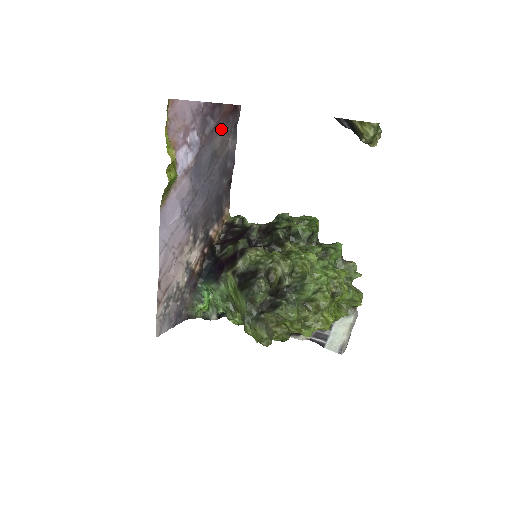
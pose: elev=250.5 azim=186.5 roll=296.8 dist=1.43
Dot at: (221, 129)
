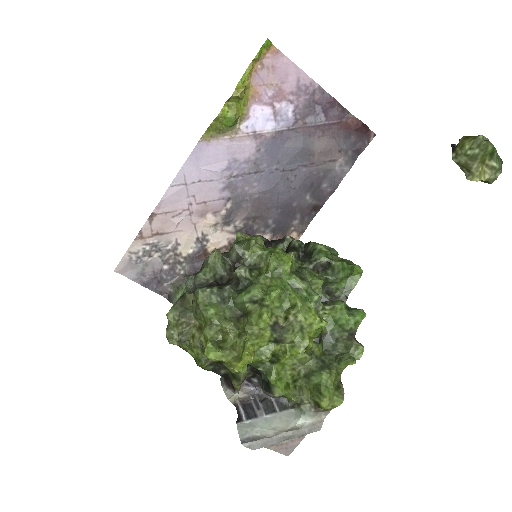
Dot at: (332, 136)
